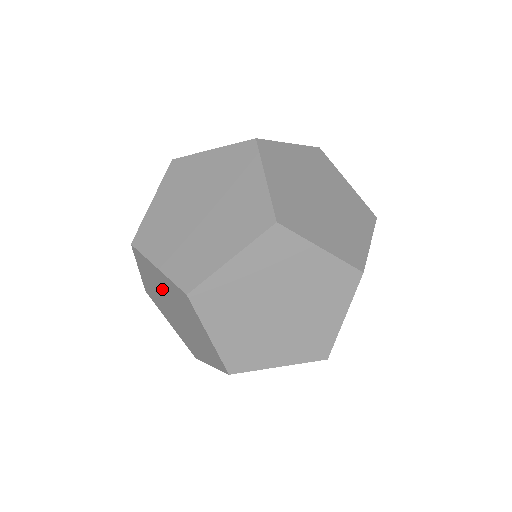
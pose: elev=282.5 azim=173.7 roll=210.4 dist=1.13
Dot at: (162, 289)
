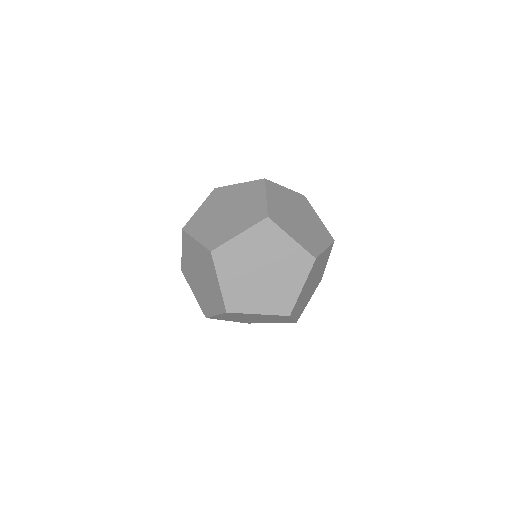
Dot at: (246, 260)
